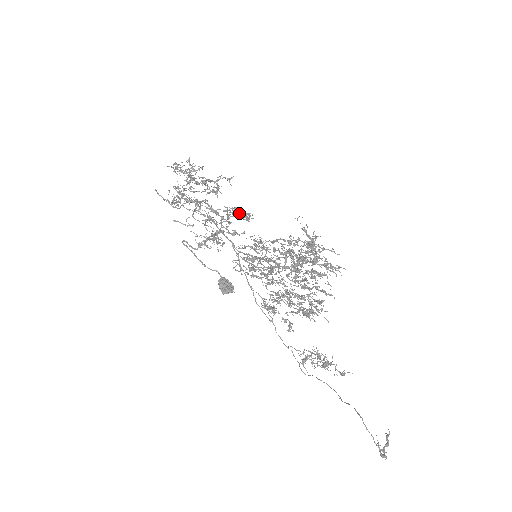
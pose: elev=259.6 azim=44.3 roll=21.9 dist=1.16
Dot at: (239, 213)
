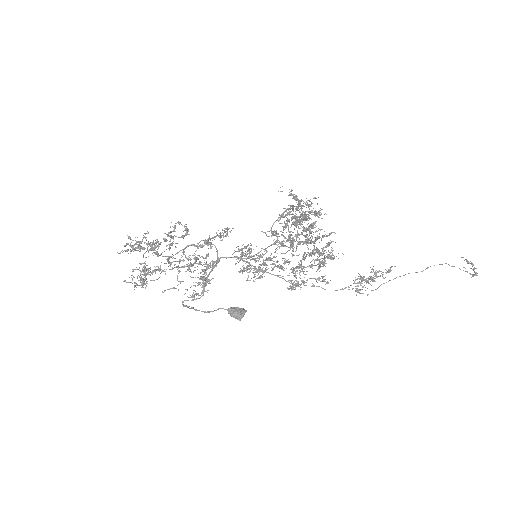
Dot at: occluded
